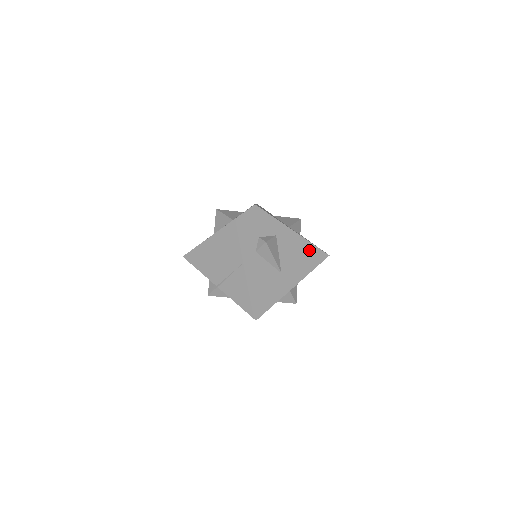
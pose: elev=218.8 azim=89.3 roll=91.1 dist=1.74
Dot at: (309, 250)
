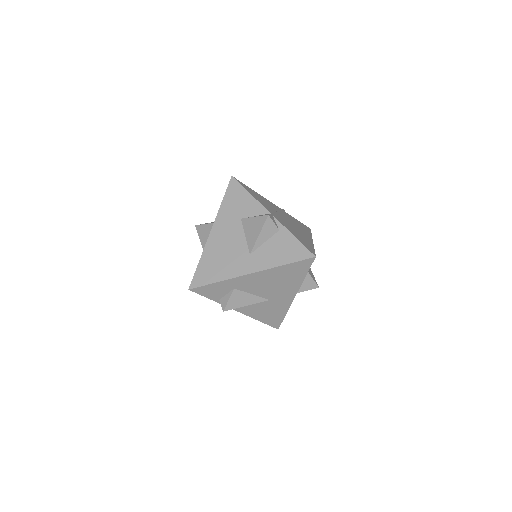
Dot at: (283, 271)
